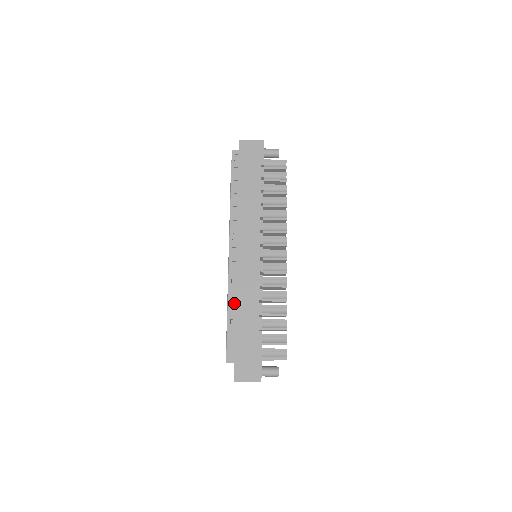
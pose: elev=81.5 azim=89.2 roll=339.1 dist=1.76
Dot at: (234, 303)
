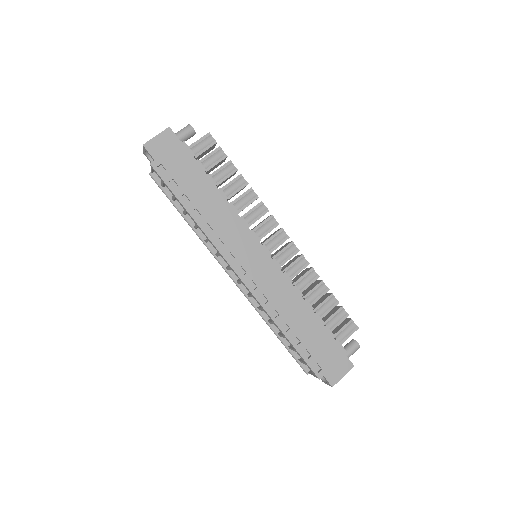
Dot at: (283, 321)
